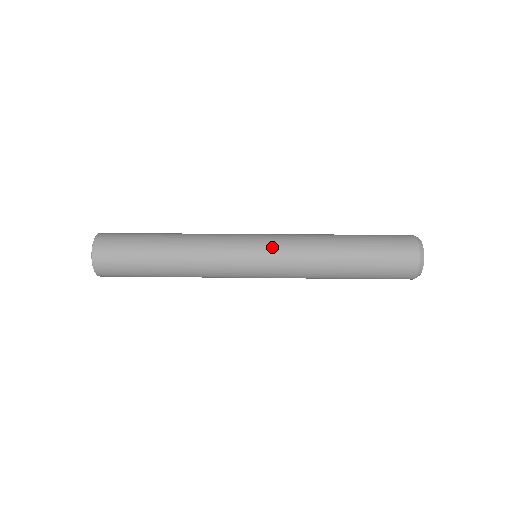
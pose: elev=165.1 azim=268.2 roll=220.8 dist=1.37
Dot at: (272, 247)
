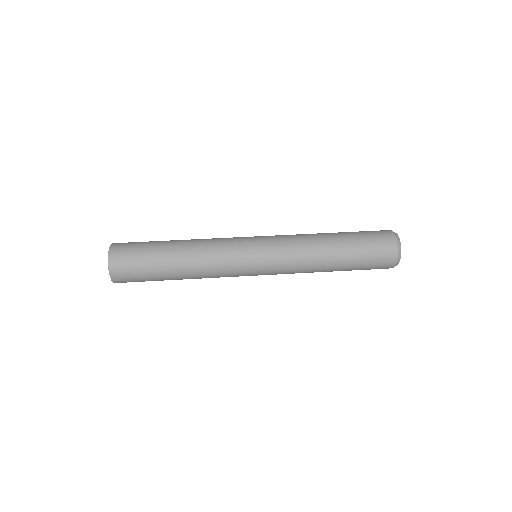
Dot at: (272, 273)
